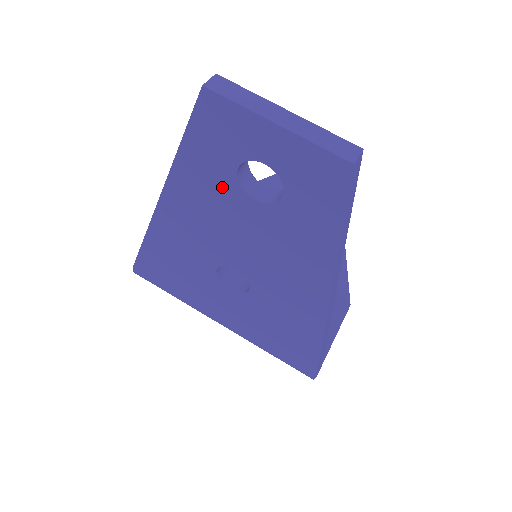
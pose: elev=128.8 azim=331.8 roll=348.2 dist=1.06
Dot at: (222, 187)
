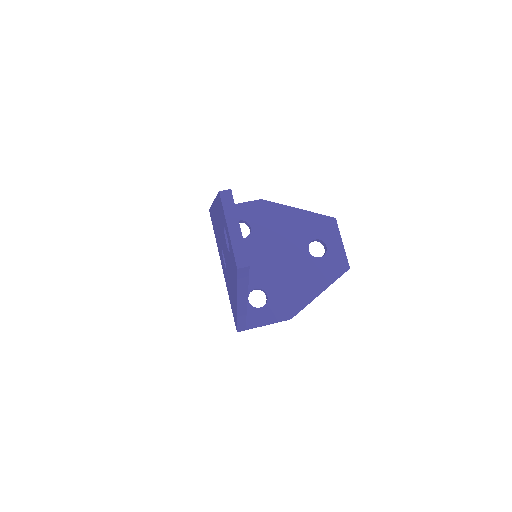
Dot at: occluded
